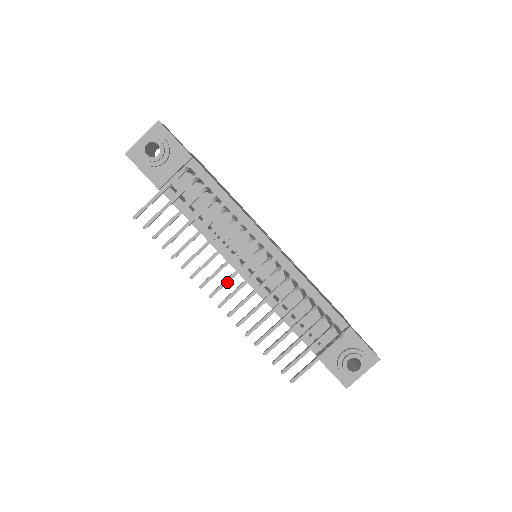
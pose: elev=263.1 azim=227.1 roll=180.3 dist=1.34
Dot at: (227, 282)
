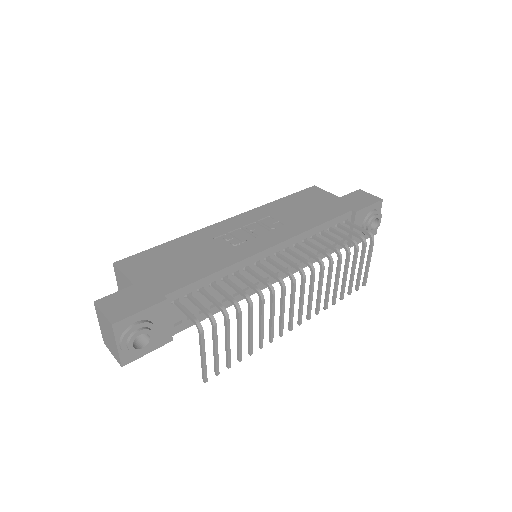
Dot at: (293, 314)
